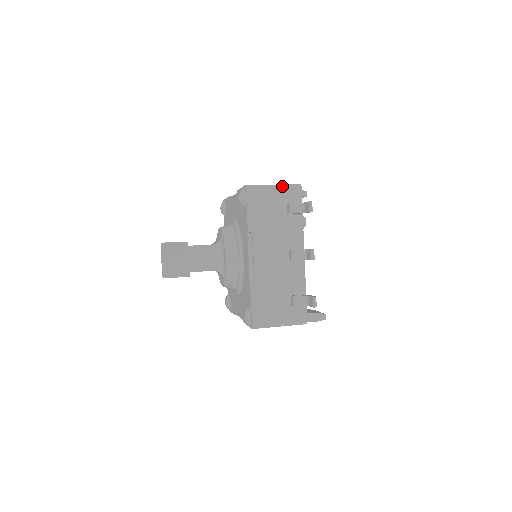
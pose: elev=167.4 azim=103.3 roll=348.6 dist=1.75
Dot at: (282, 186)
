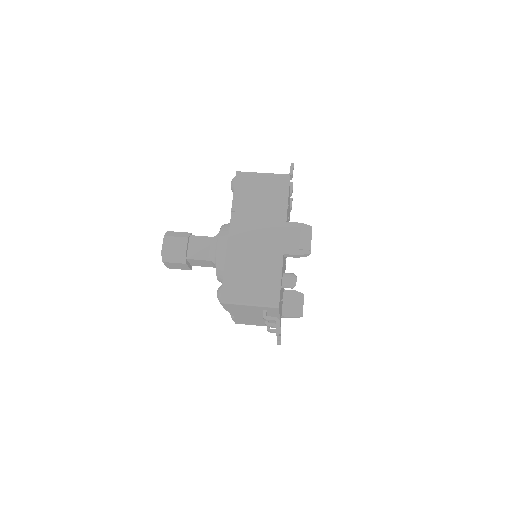
Dot at: (258, 306)
